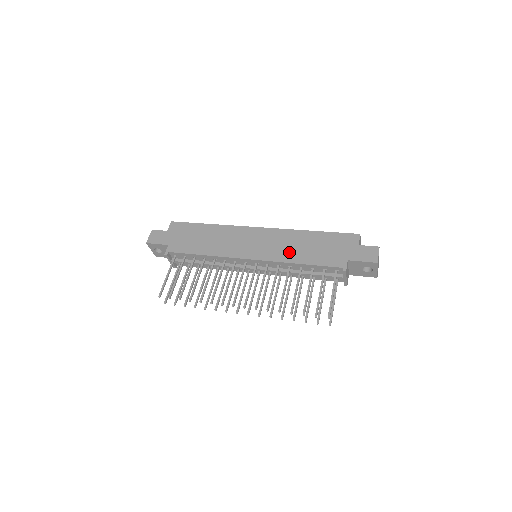
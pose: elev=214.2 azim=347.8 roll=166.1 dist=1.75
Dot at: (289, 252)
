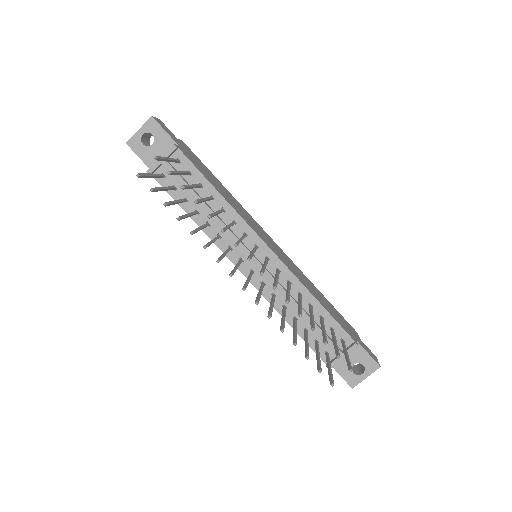
Dot at: (304, 281)
